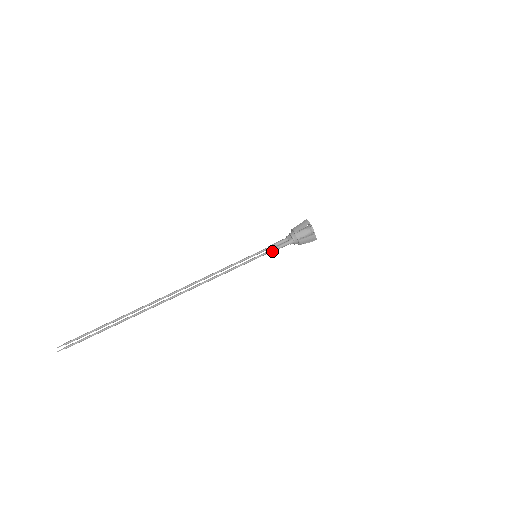
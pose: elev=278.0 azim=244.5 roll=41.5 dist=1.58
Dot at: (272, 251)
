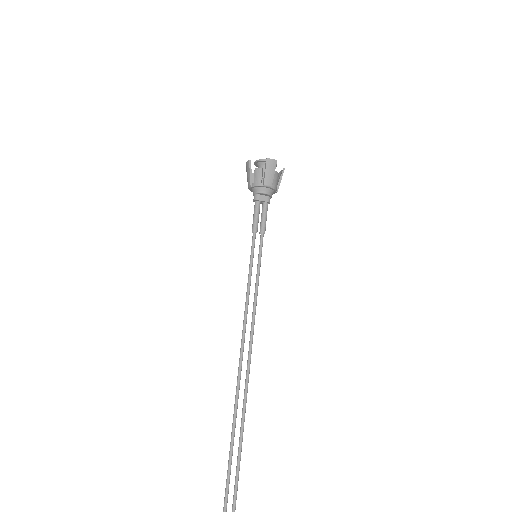
Dot at: occluded
